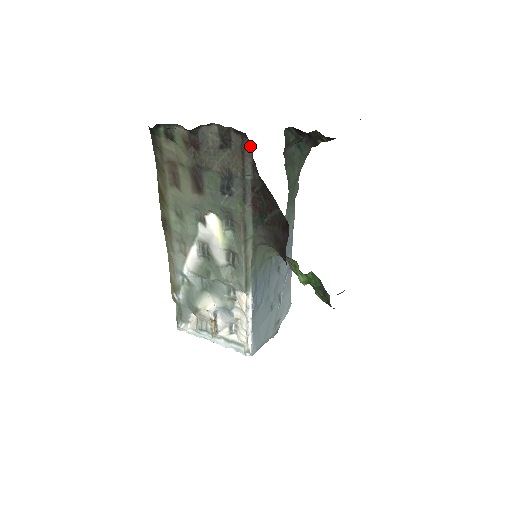
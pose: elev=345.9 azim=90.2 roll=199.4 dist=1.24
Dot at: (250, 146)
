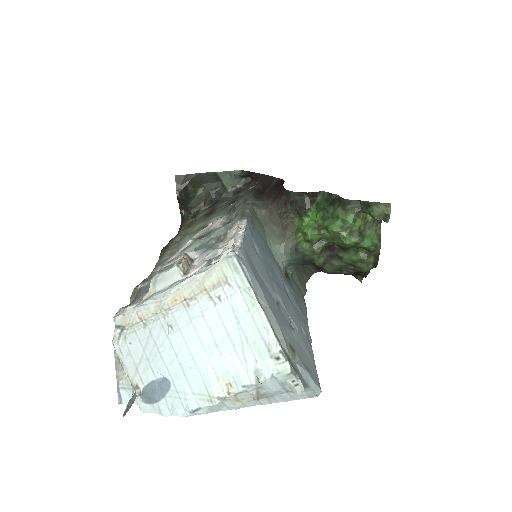
Dot at: (254, 182)
